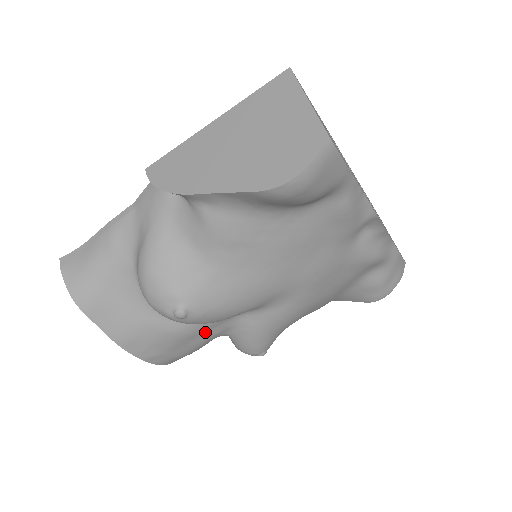
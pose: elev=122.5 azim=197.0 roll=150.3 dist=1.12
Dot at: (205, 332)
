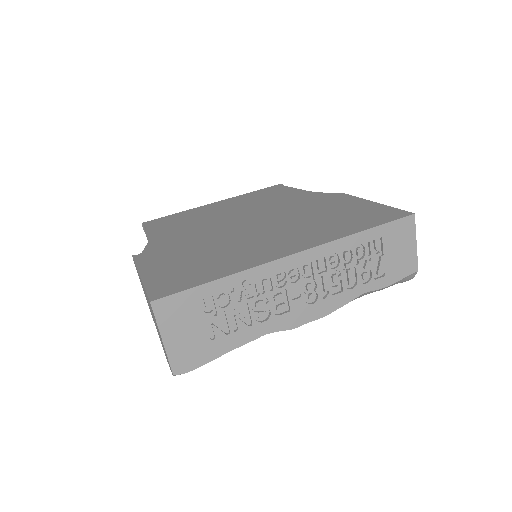
Dot at: occluded
